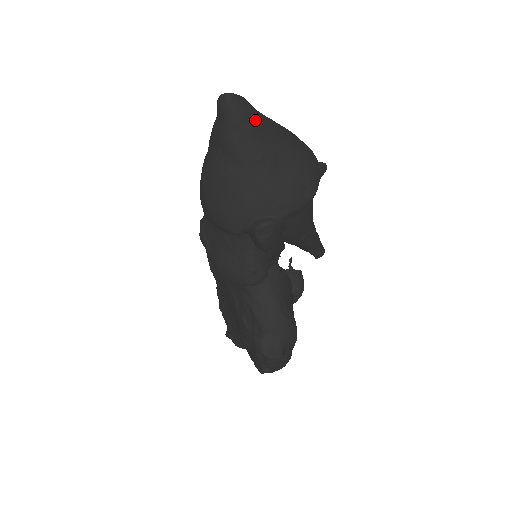
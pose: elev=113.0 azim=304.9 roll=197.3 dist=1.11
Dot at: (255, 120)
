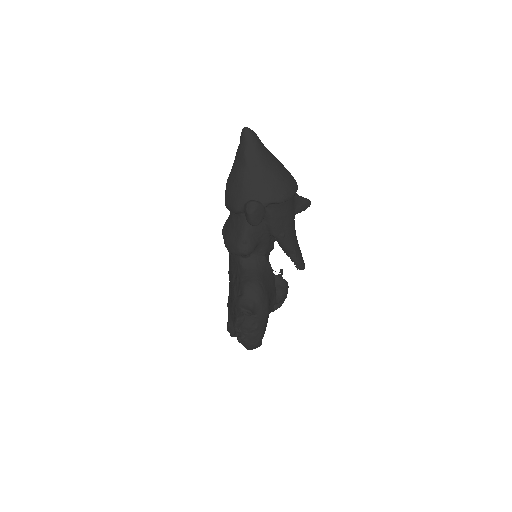
Dot at: (259, 144)
